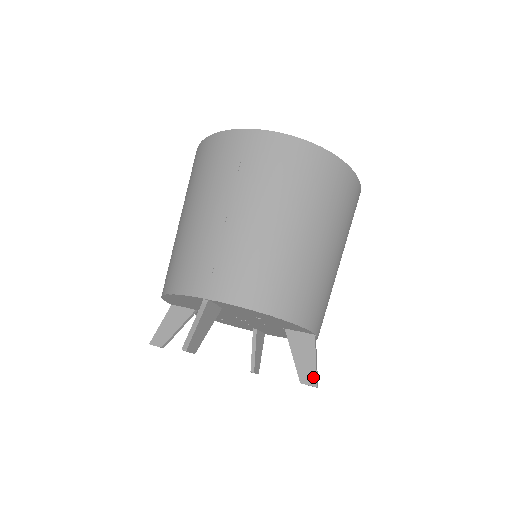
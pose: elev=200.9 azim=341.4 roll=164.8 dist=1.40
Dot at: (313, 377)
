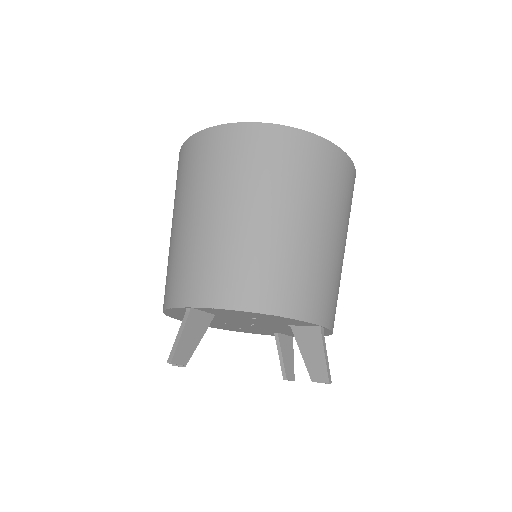
Dot at: (324, 373)
